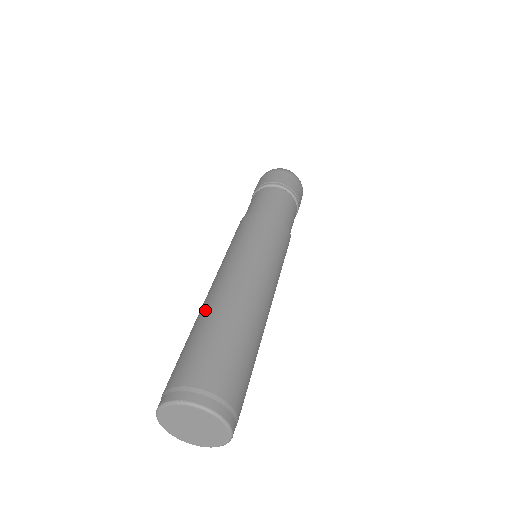
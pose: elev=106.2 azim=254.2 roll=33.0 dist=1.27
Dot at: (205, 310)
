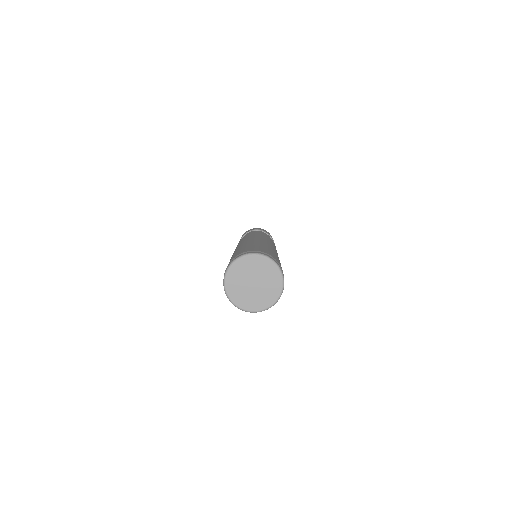
Dot at: (236, 250)
